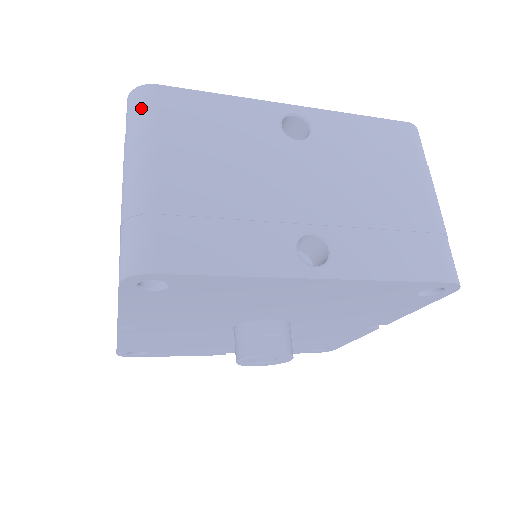
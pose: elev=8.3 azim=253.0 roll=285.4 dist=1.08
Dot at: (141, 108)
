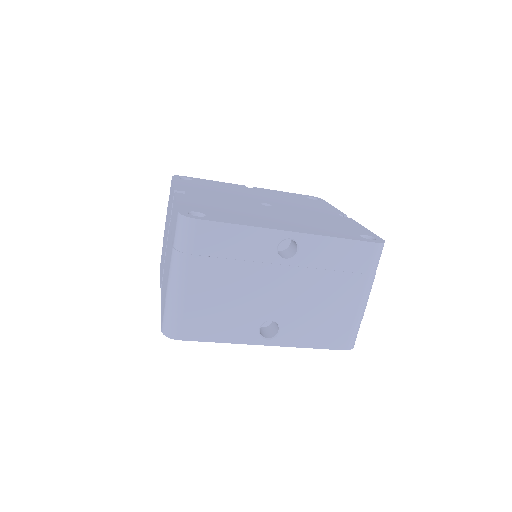
Dot at: (185, 236)
